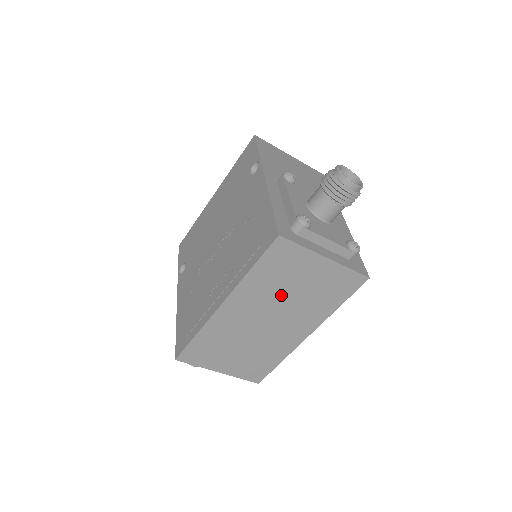
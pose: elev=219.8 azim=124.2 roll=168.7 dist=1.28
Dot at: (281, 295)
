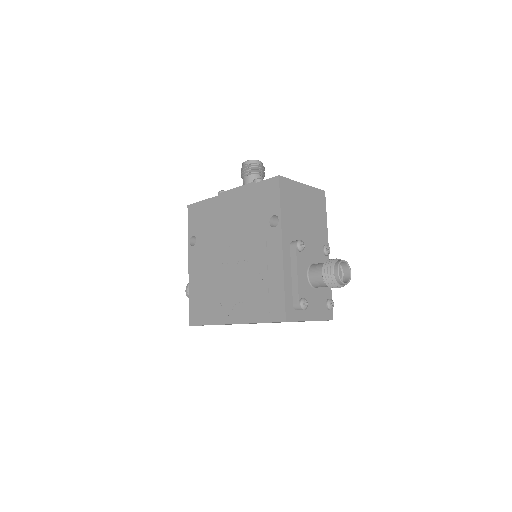
Dot at: occluded
